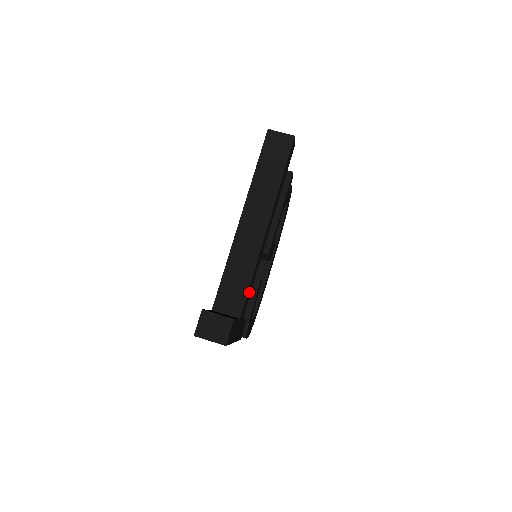
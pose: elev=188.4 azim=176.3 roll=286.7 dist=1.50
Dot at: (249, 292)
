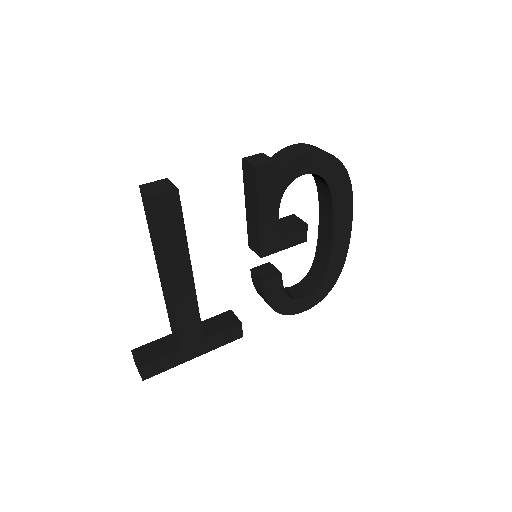
Dot at: (189, 325)
